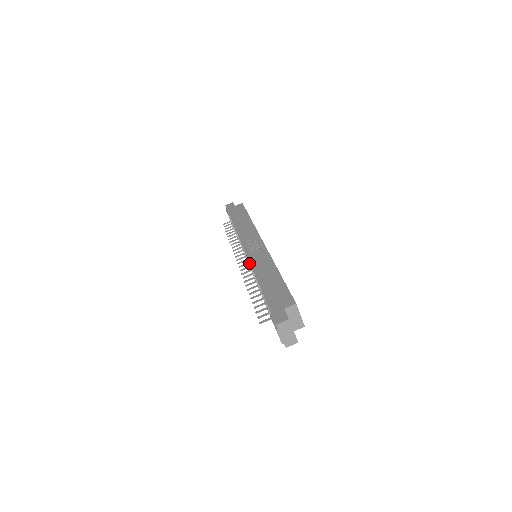
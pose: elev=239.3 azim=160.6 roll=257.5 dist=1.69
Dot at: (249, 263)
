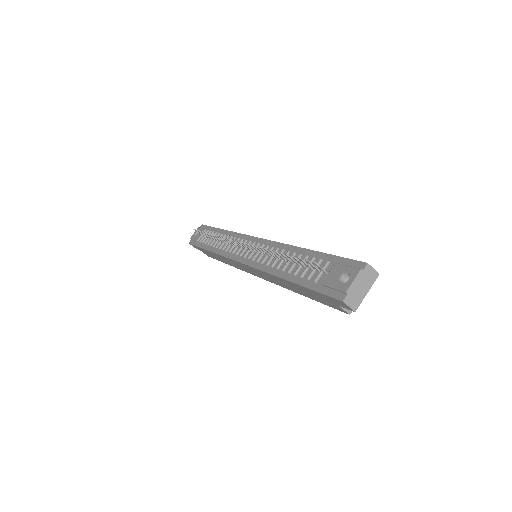
Dot at: (263, 245)
